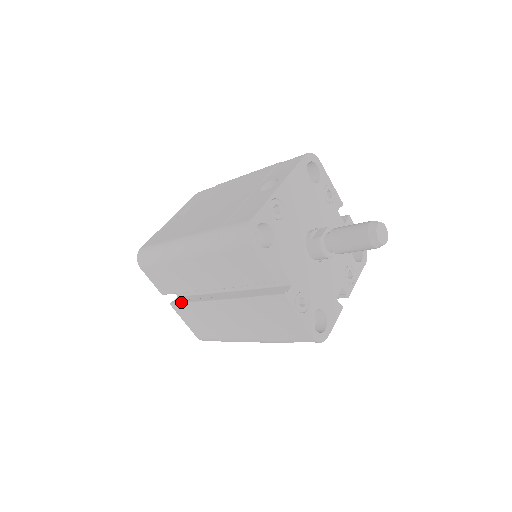
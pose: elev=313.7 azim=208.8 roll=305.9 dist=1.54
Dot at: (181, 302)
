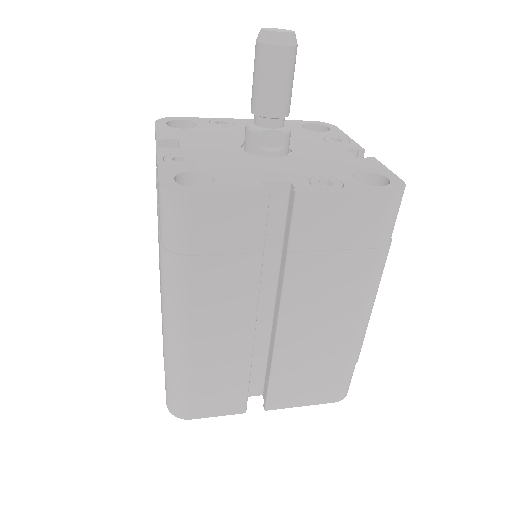
Dot at: occluded
